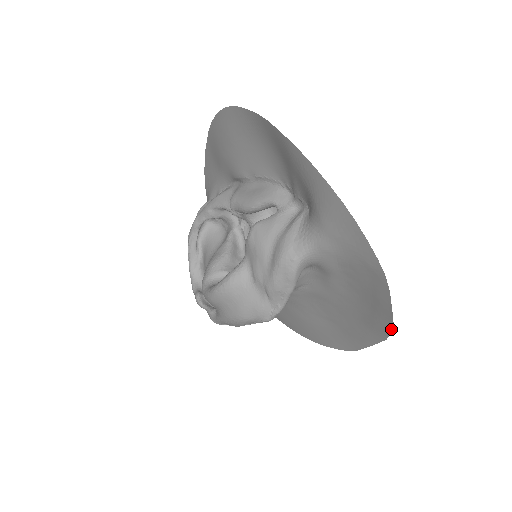
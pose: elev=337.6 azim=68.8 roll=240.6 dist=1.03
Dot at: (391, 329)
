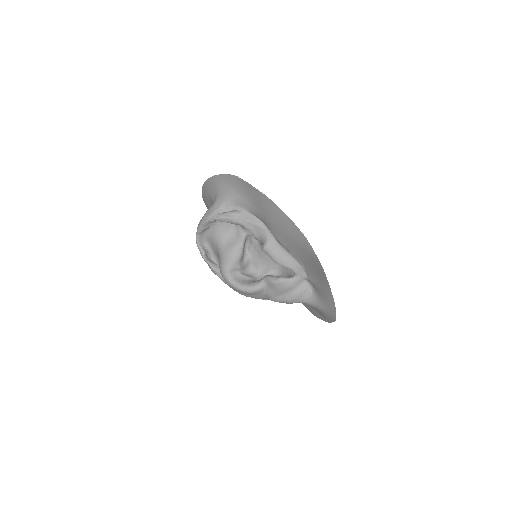
Dot at: occluded
